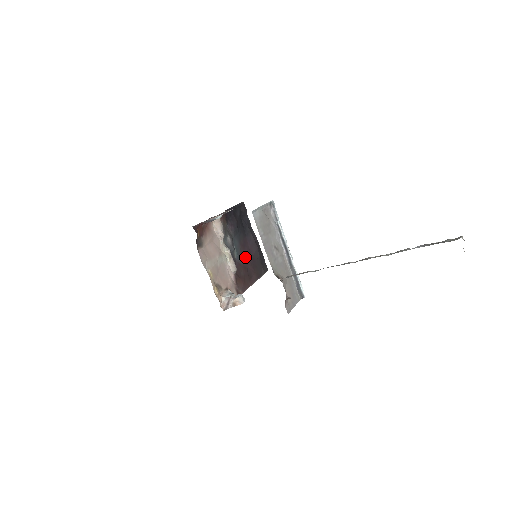
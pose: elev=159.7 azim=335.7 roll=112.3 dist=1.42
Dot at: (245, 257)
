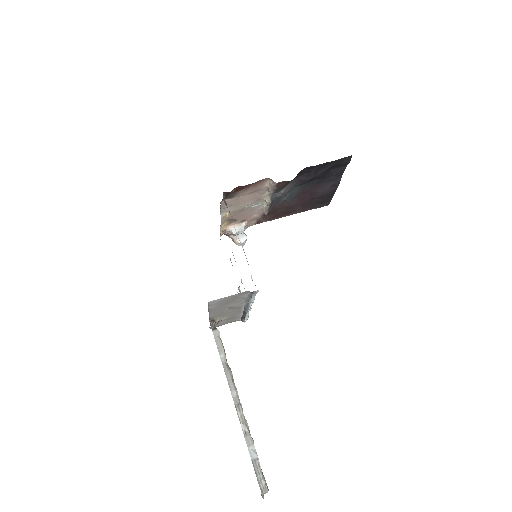
Dot at: (300, 198)
